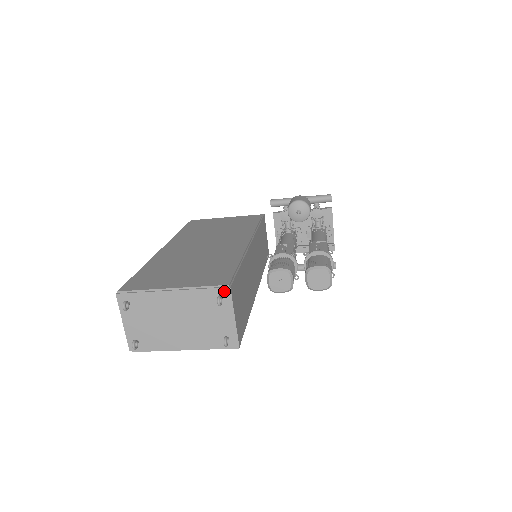
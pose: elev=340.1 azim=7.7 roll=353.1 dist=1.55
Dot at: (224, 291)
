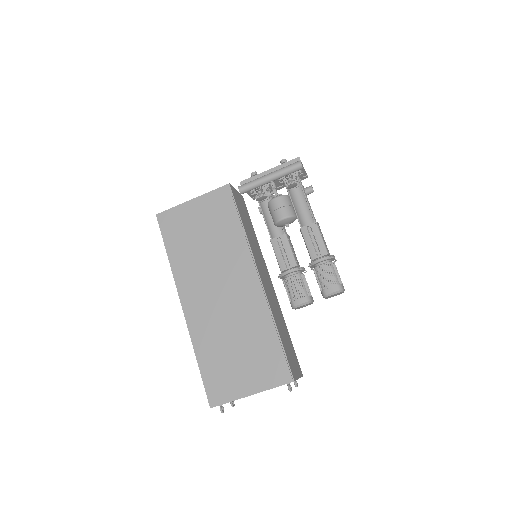
Dot at: occluded
